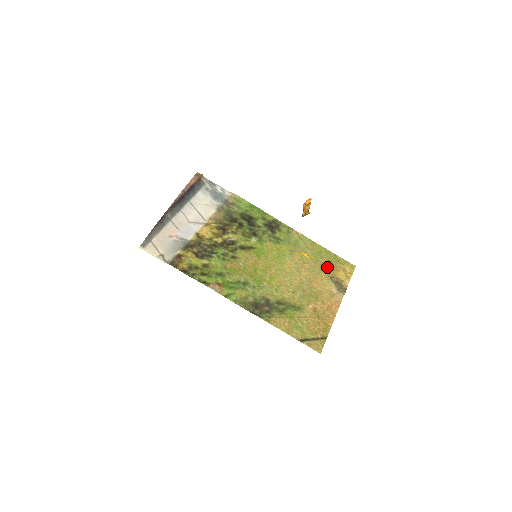
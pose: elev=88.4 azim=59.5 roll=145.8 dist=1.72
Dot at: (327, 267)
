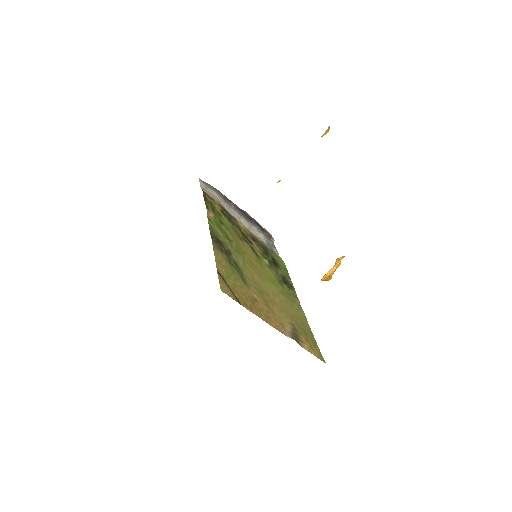
Dot at: (300, 327)
